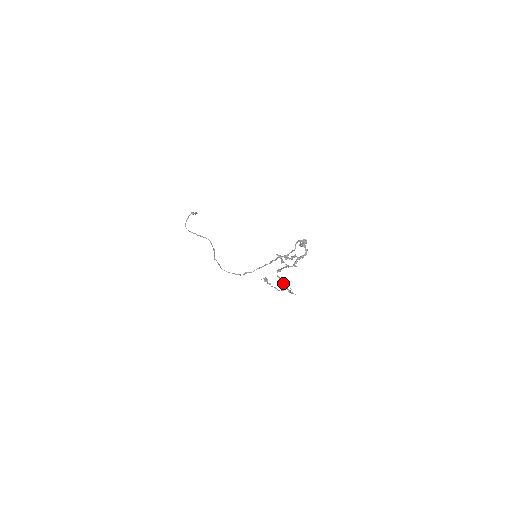
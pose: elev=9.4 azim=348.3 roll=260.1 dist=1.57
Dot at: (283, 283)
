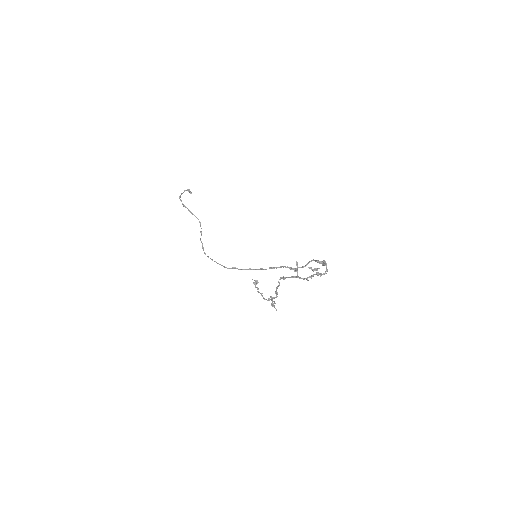
Dot at: (277, 292)
